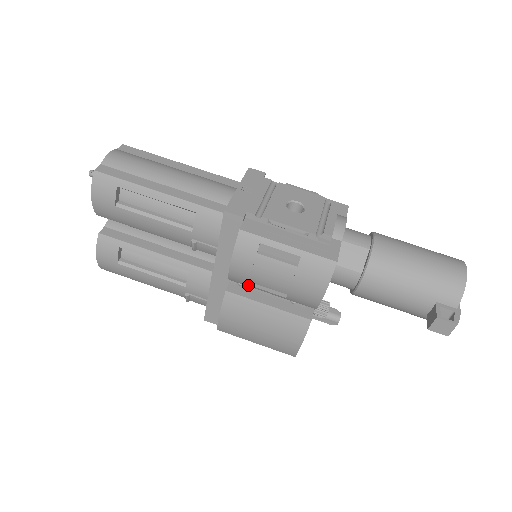
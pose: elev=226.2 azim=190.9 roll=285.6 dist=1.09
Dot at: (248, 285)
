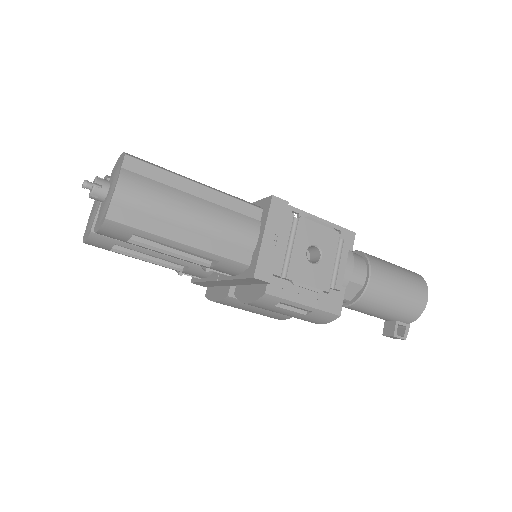
Dot at: occluded
